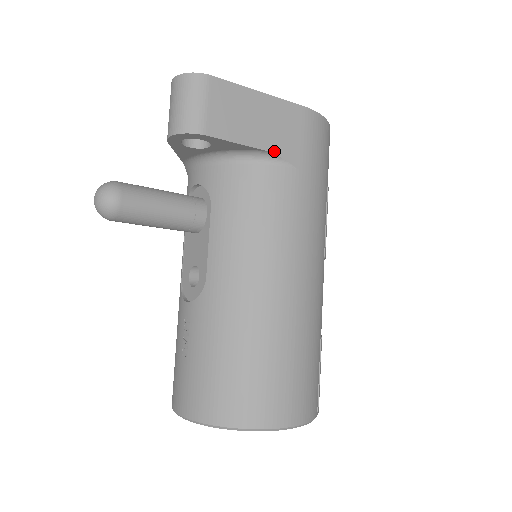
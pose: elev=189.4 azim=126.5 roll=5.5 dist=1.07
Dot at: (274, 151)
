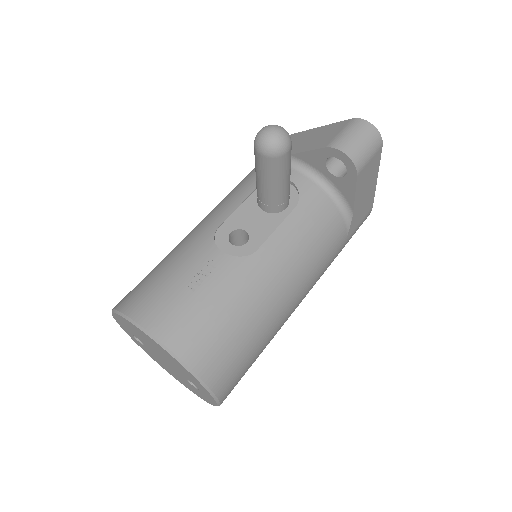
Dot at: (353, 216)
